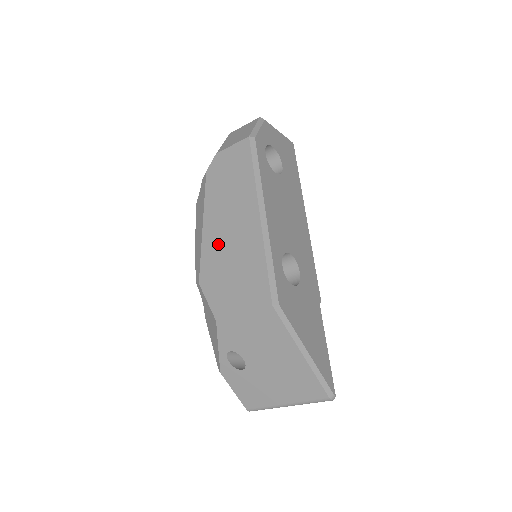
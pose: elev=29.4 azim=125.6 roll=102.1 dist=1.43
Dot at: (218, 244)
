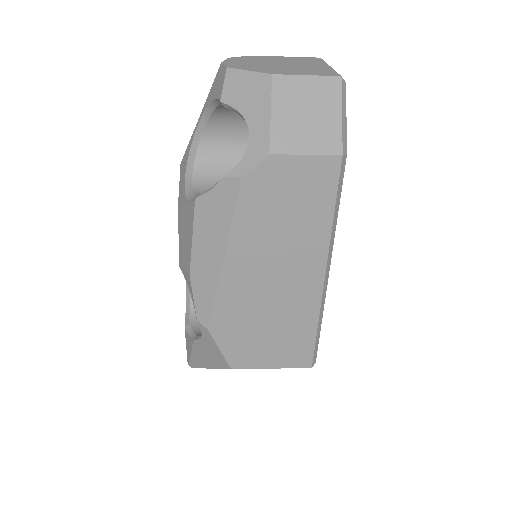
Dot at: (249, 293)
